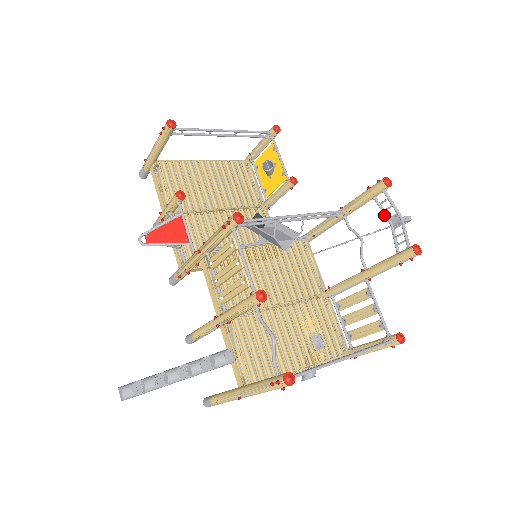
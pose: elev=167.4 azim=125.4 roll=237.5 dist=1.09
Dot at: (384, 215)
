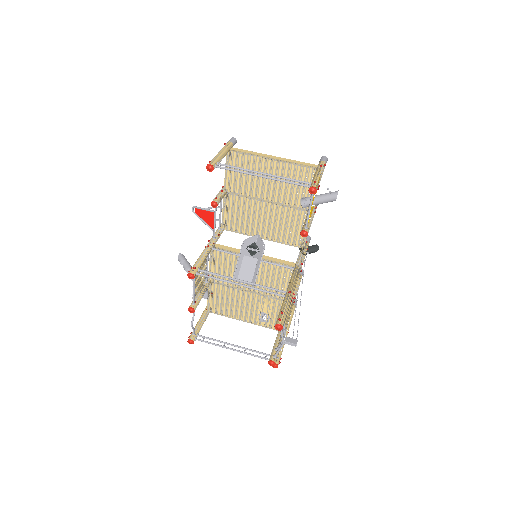
Dot at: (284, 330)
